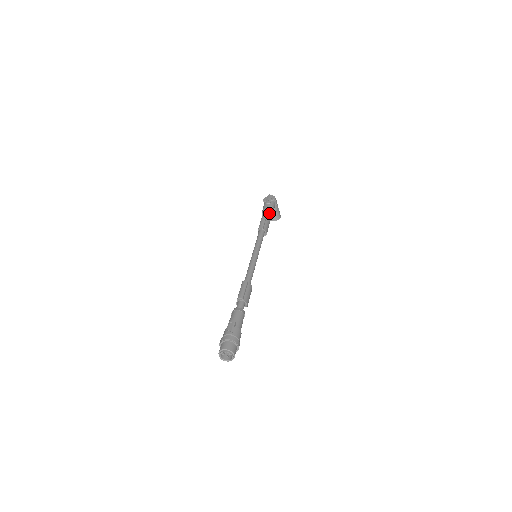
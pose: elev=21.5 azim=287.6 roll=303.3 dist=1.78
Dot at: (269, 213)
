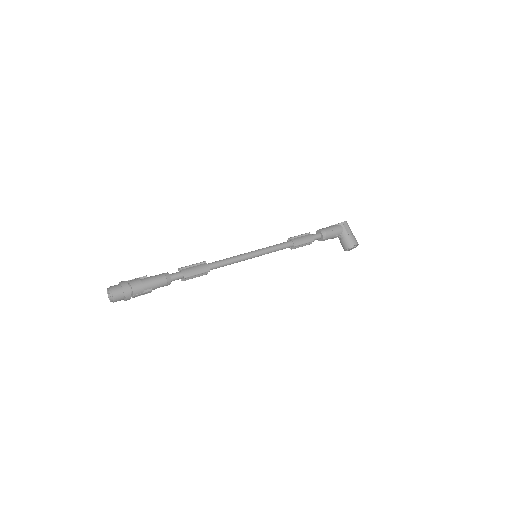
Dot at: (320, 232)
